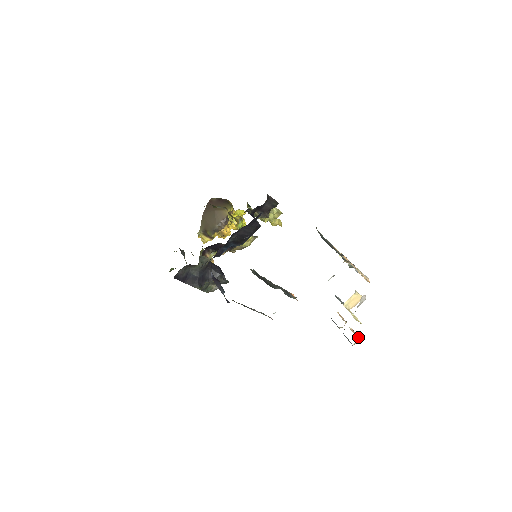
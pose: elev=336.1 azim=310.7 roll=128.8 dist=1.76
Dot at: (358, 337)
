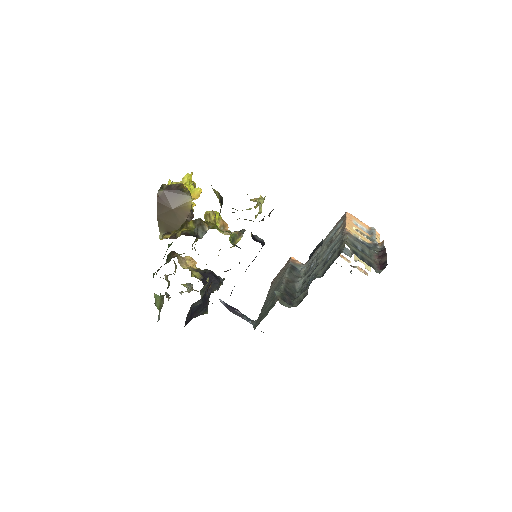
Dot at: (367, 273)
